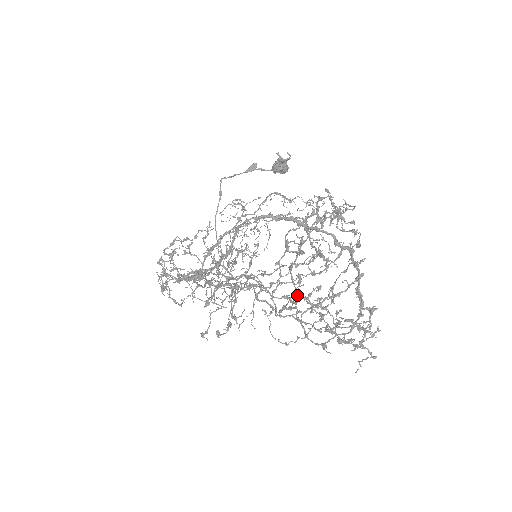
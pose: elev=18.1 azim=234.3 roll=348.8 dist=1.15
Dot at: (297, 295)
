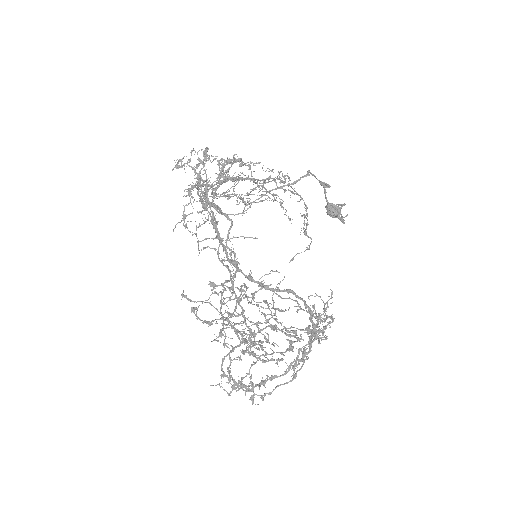
Dot at: (258, 358)
